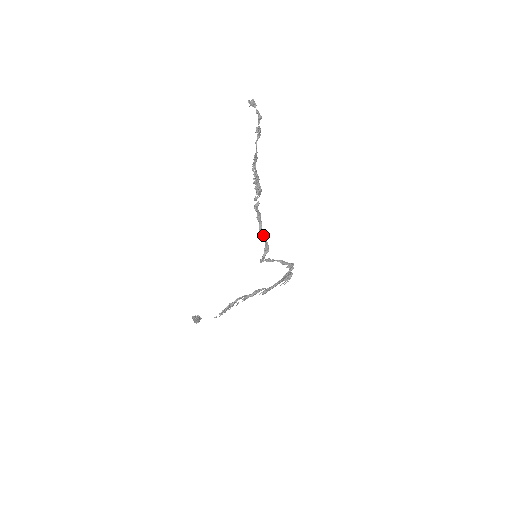
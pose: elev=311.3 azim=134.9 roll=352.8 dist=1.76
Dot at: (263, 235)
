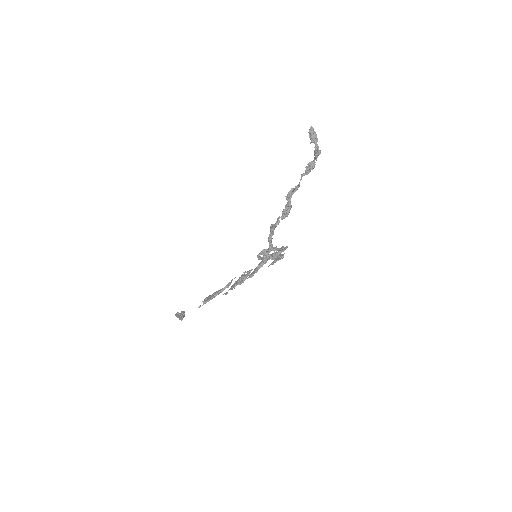
Dot at: (271, 241)
